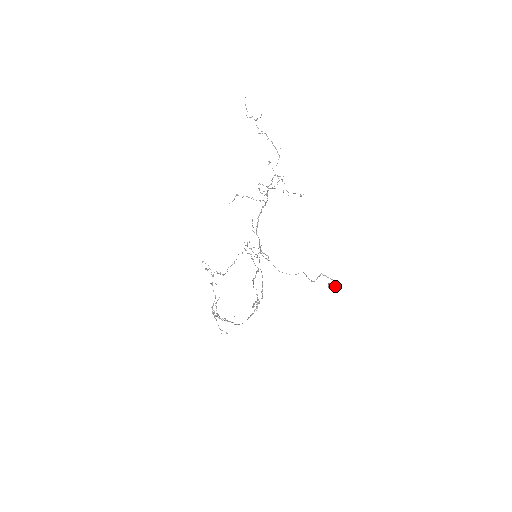
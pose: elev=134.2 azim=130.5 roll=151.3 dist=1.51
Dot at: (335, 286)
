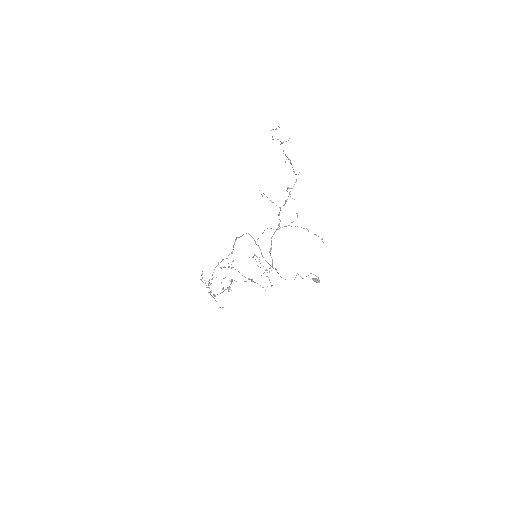
Dot at: occluded
